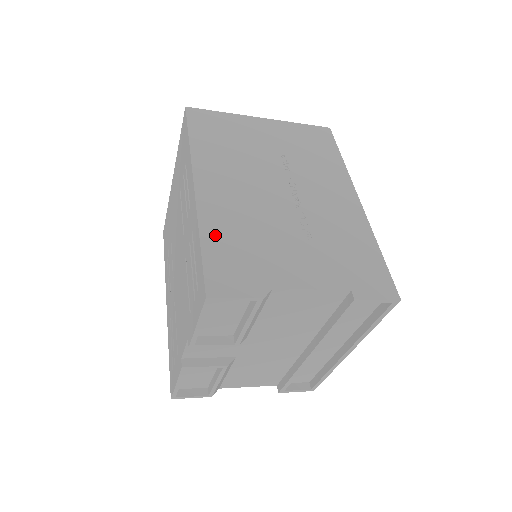
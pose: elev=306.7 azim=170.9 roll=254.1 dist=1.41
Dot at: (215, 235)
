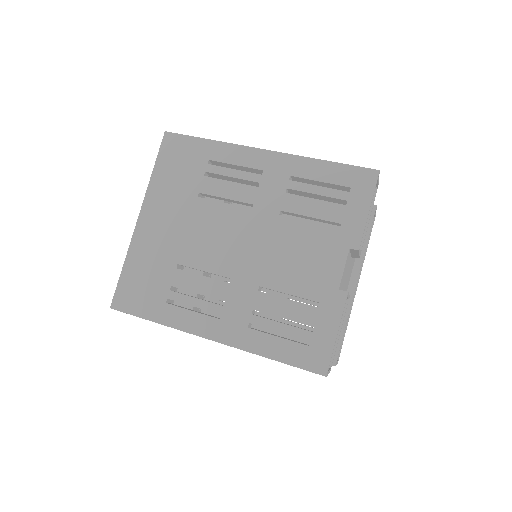
Dot at: occluded
